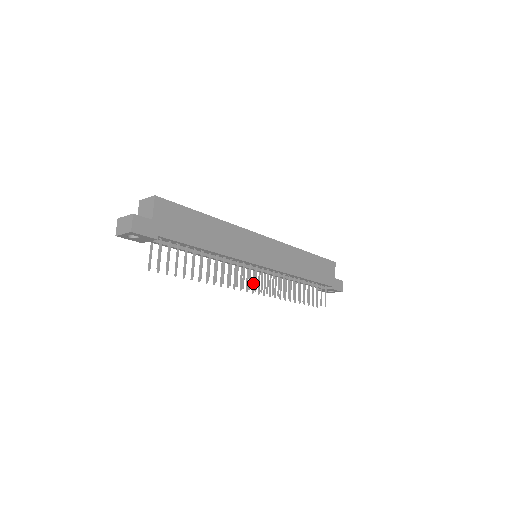
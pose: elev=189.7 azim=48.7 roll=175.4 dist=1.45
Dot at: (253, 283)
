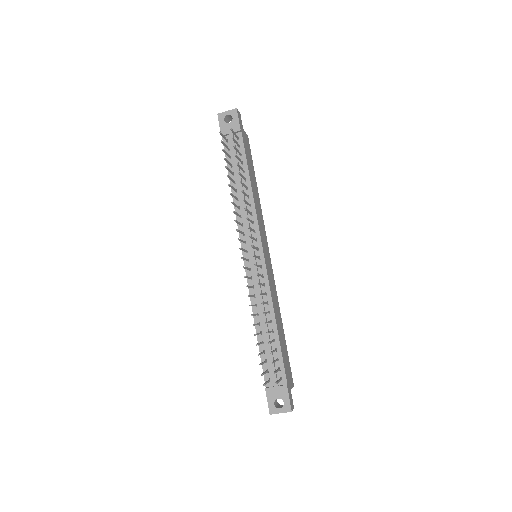
Dot at: (245, 258)
